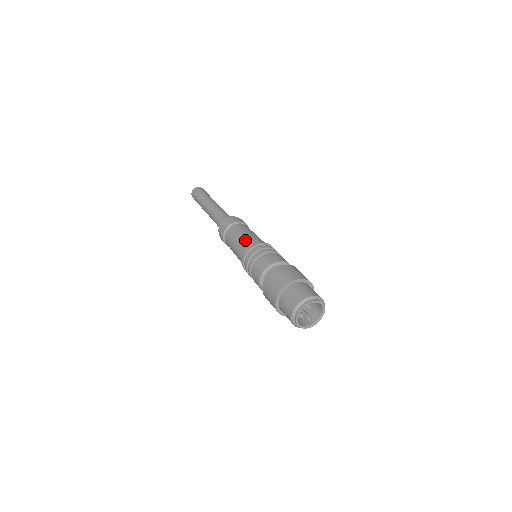
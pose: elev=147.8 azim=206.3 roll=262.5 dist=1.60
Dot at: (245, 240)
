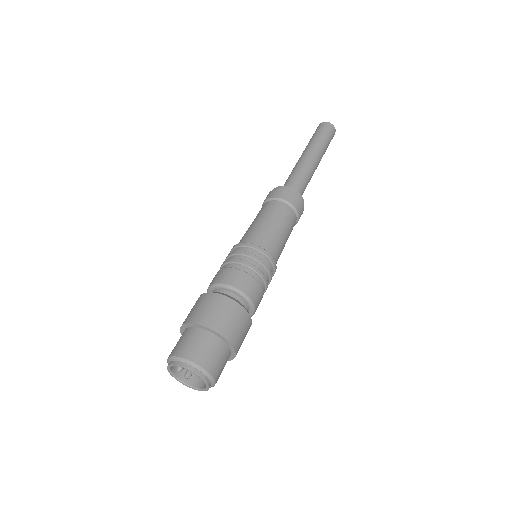
Dot at: (265, 232)
